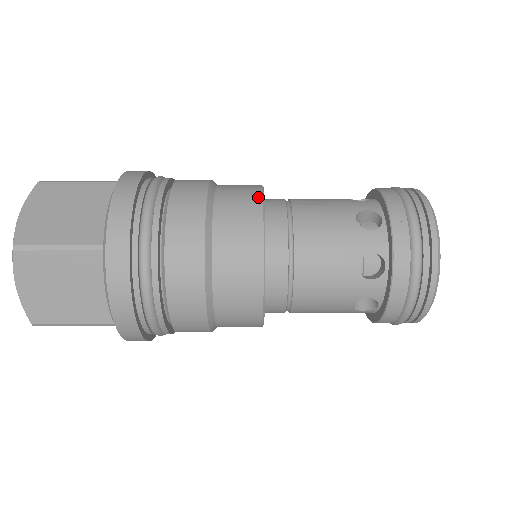
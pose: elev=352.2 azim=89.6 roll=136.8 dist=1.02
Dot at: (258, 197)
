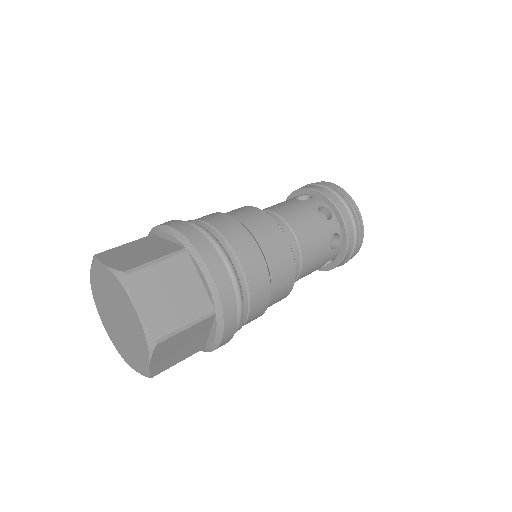
Dot at: (244, 207)
